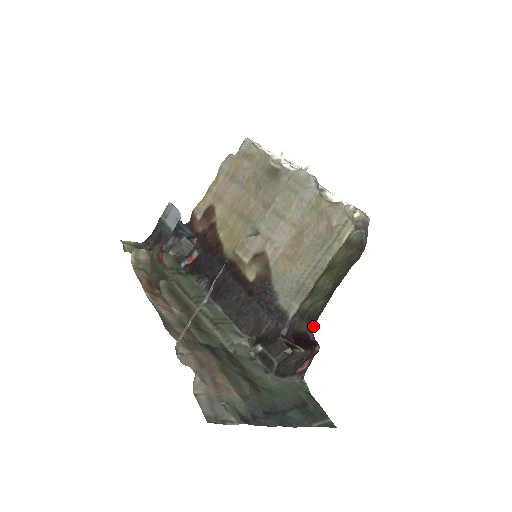
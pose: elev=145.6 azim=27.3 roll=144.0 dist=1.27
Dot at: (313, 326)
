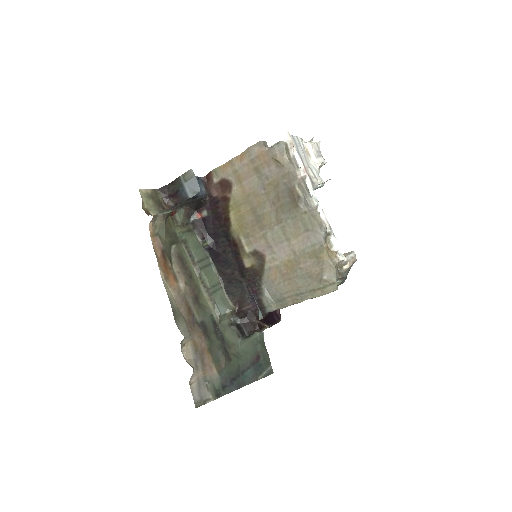
Dot at: occluded
